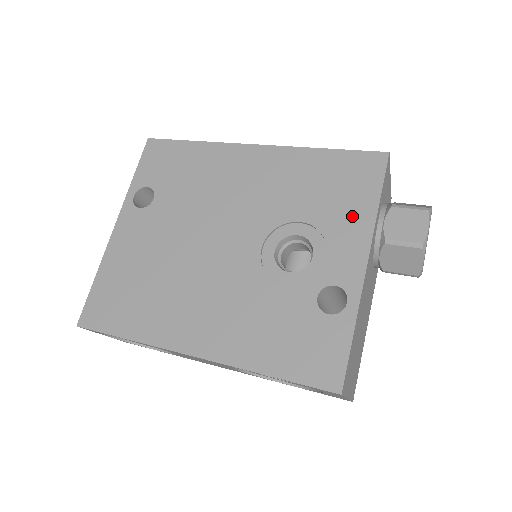
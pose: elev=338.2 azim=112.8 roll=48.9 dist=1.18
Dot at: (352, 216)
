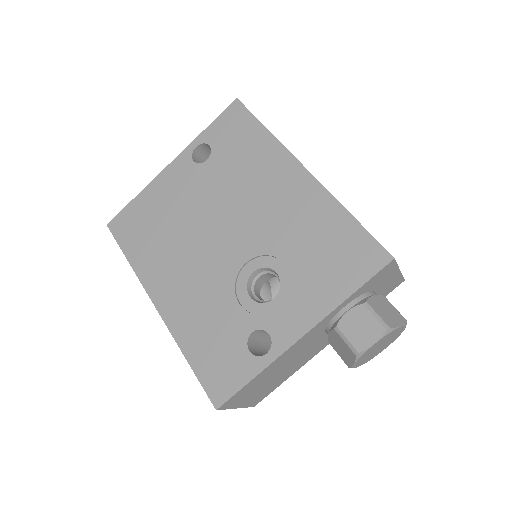
Dot at: (322, 290)
